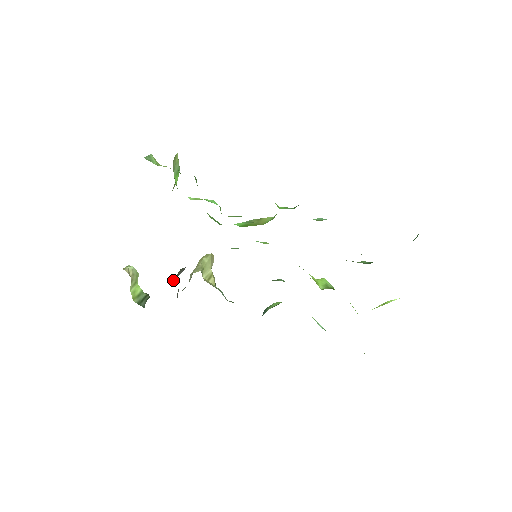
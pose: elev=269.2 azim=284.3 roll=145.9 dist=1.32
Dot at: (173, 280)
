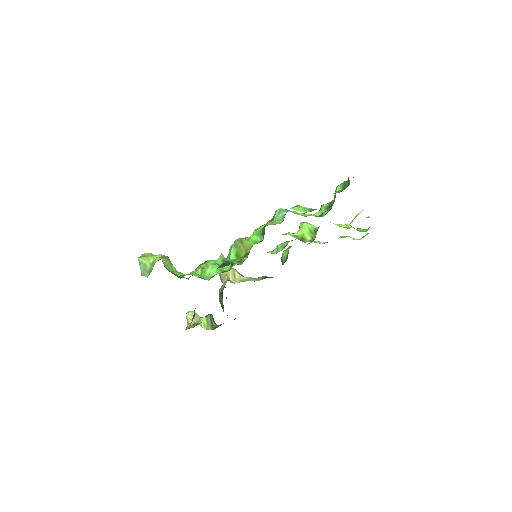
Dot at: (222, 308)
